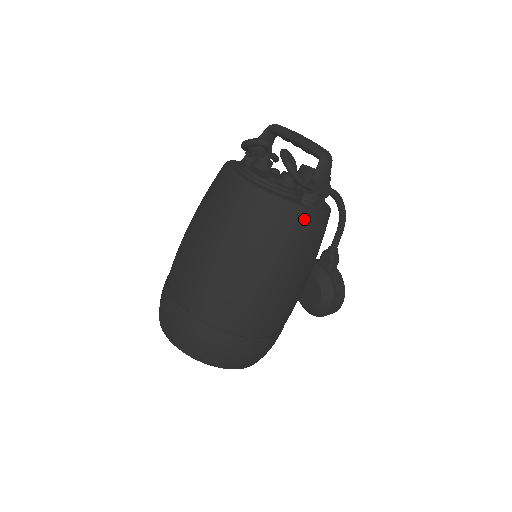
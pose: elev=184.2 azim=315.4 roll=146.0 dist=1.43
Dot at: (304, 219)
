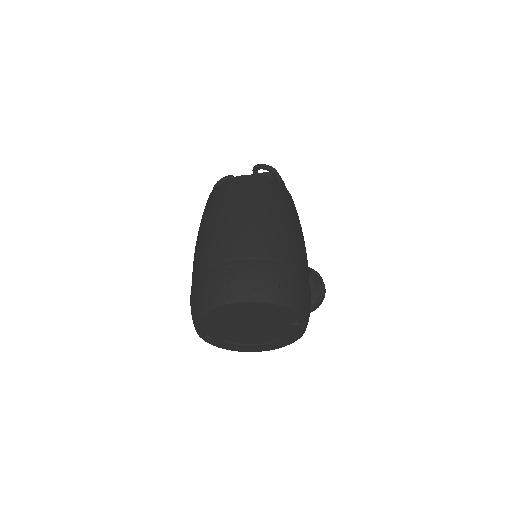
Dot at: (290, 195)
